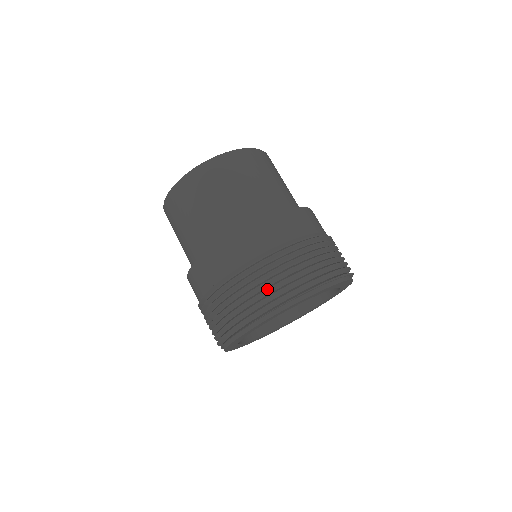
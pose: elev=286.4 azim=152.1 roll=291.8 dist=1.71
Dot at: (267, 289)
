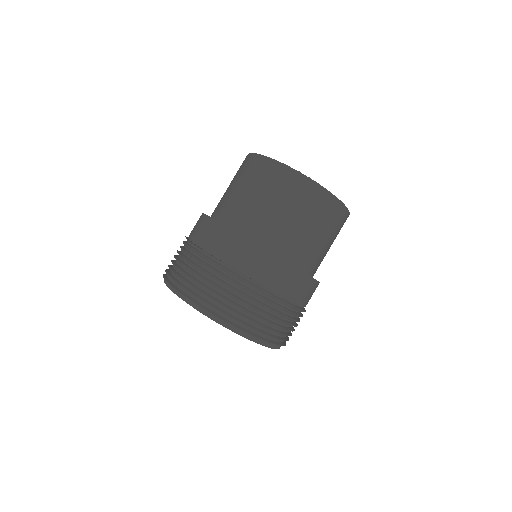
Dot at: (172, 262)
